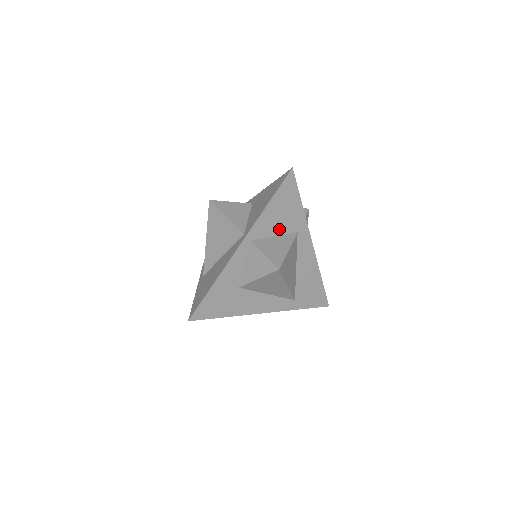
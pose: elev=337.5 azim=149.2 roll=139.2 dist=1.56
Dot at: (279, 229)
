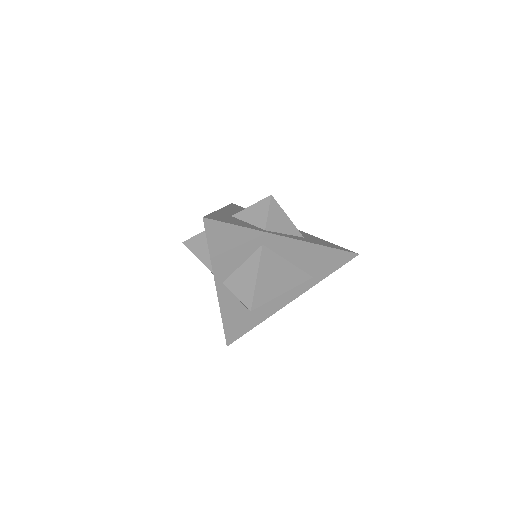
Dot at: (241, 257)
